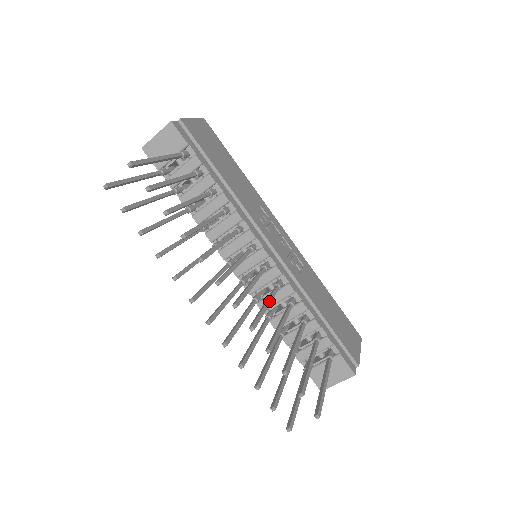
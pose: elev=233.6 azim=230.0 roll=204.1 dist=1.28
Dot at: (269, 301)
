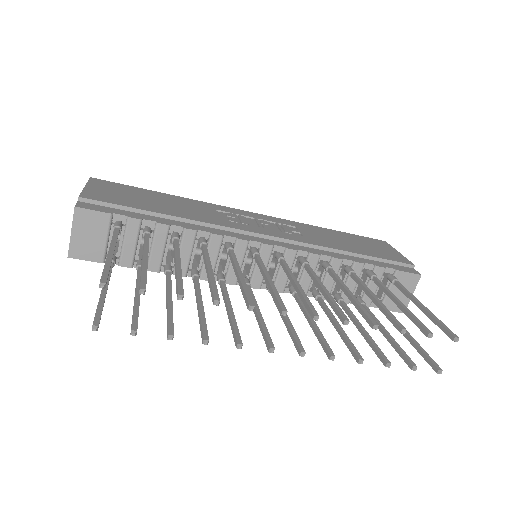
Dot at: (321, 284)
